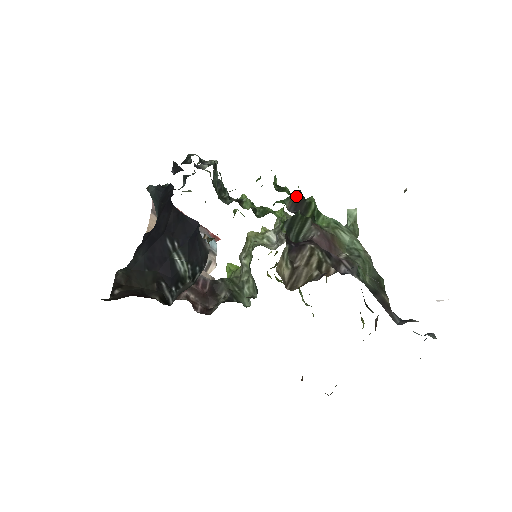
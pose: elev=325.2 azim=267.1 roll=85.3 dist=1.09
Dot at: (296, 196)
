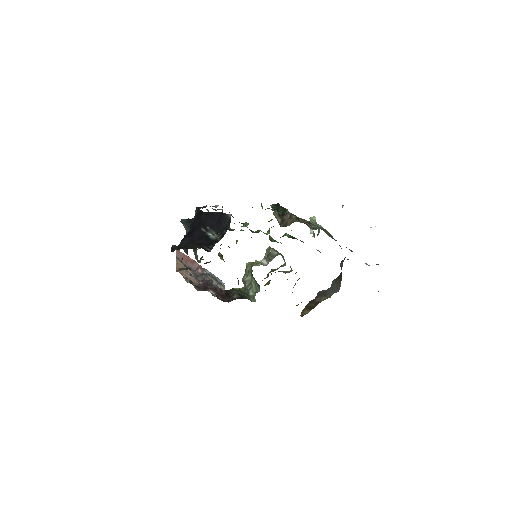
Dot at: (277, 205)
